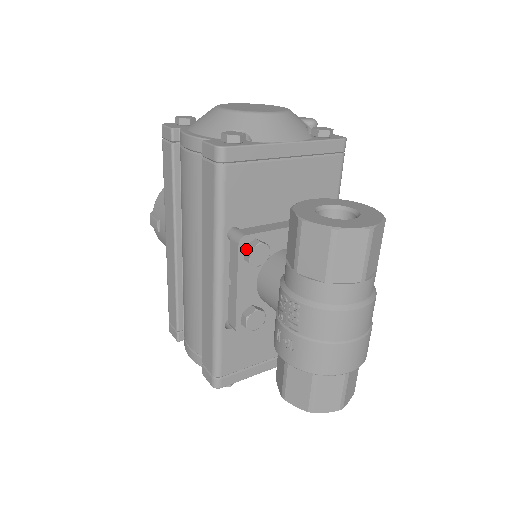
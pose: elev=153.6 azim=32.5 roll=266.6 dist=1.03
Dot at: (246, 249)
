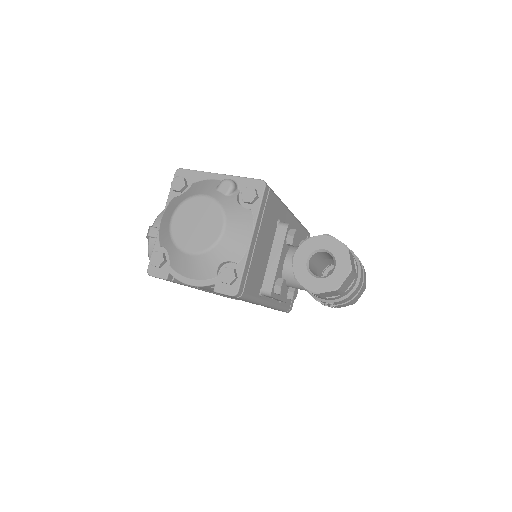
Dot at: occluded
